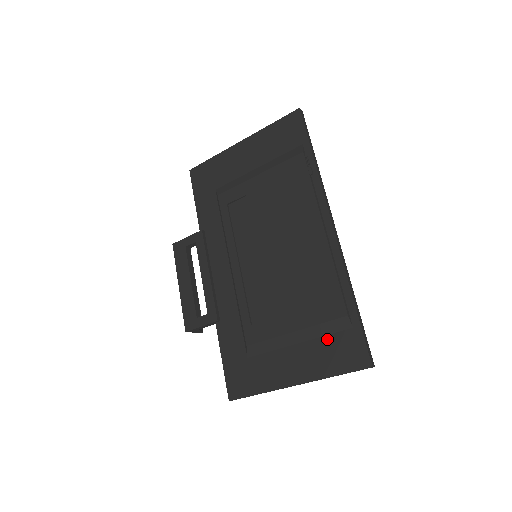
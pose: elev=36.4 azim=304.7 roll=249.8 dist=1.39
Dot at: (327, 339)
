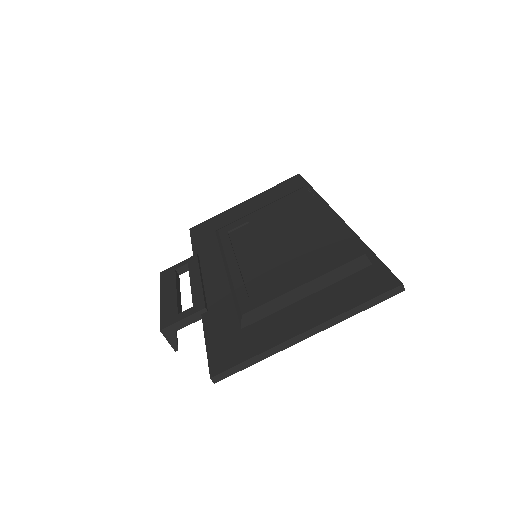
Dot at: (343, 281)
